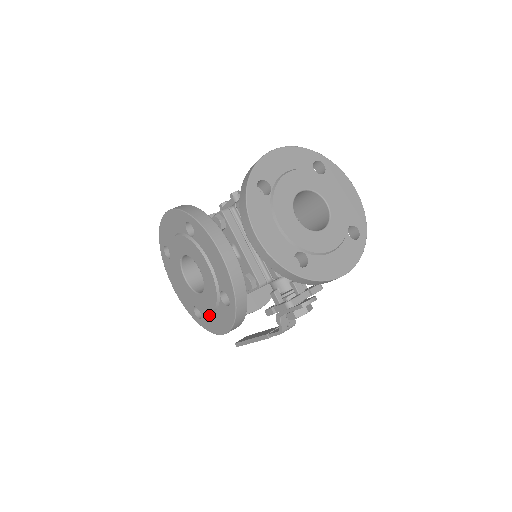
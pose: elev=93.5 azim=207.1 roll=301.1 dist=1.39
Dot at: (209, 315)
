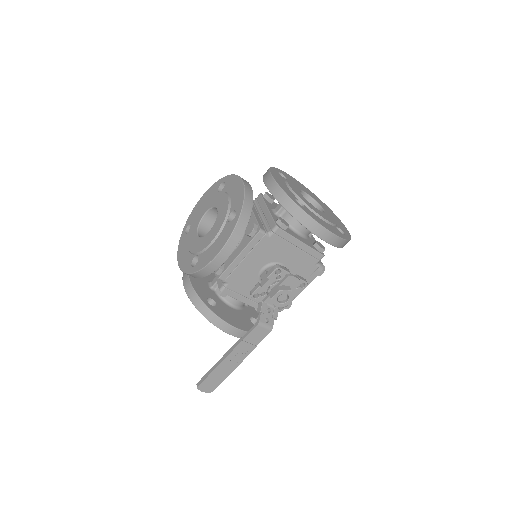
Dot at: (208, 250)
